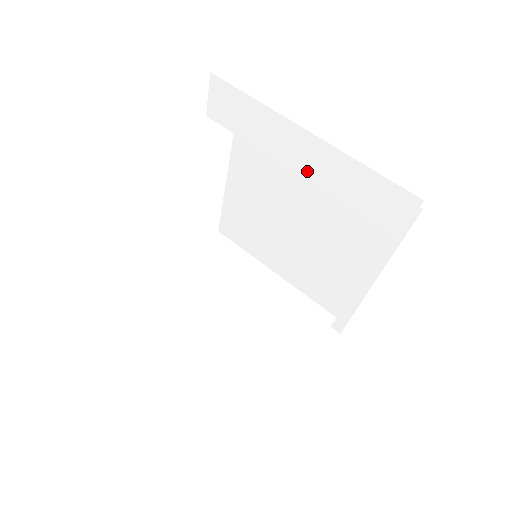
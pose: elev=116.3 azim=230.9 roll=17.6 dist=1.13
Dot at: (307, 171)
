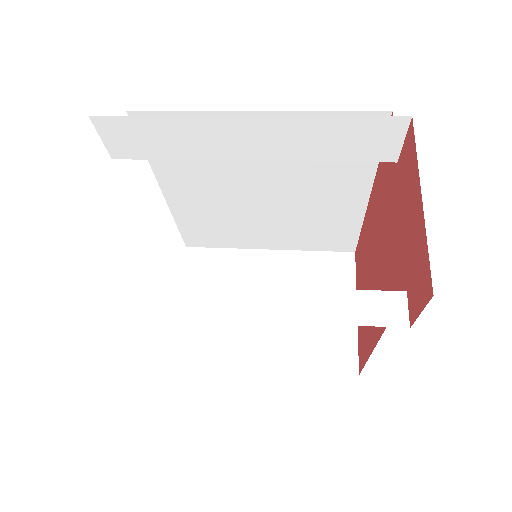
Dot at: (263, 153)
